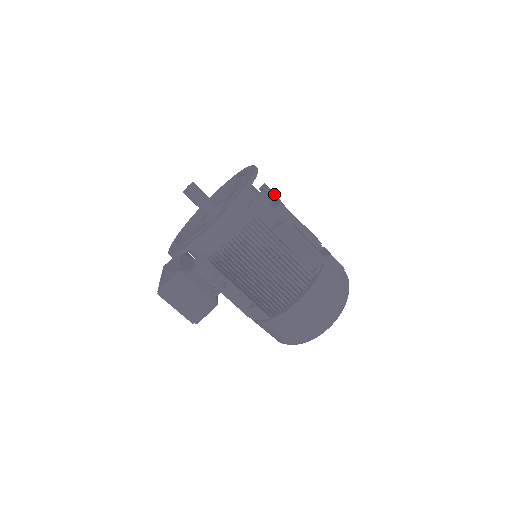
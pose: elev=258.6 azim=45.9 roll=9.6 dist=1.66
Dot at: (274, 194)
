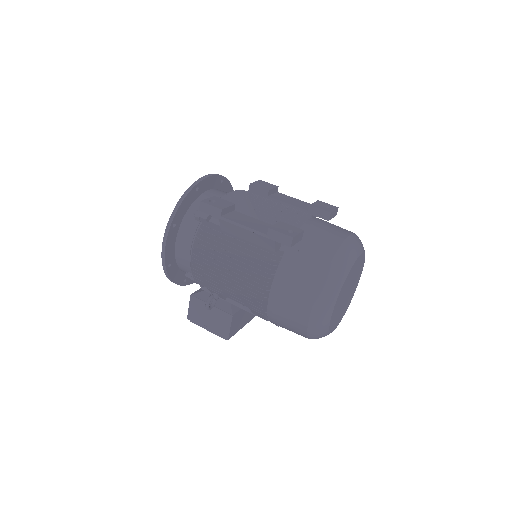
Dot at: (259, 187)
